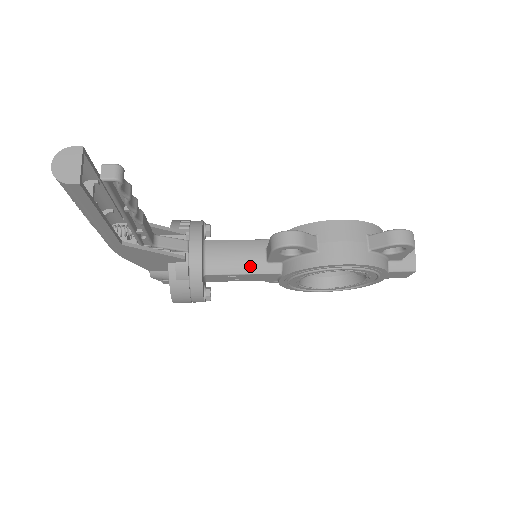
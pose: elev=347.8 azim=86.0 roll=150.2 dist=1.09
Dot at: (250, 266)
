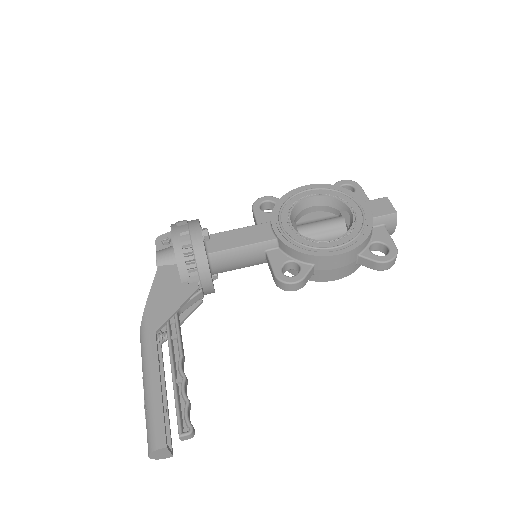
Dot at: (251, 264)
